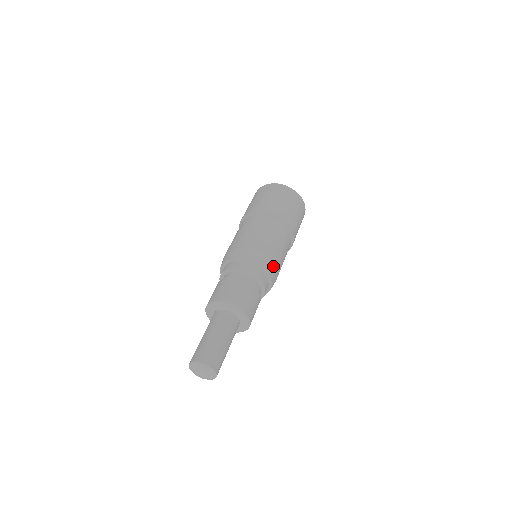
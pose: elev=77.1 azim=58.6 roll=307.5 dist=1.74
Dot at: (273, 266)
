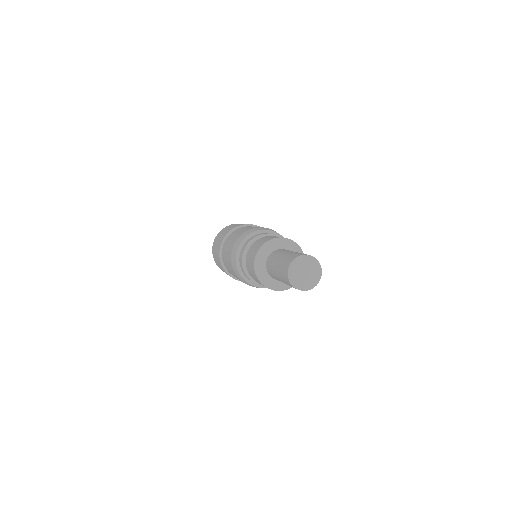
Dot at: occluded
